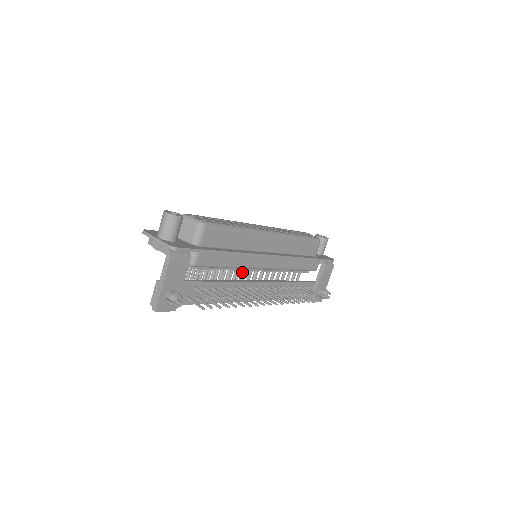
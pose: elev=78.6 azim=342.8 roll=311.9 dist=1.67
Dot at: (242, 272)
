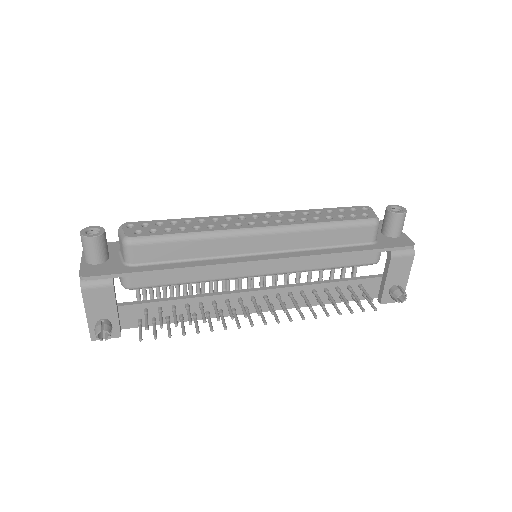
Dot at: occluded
